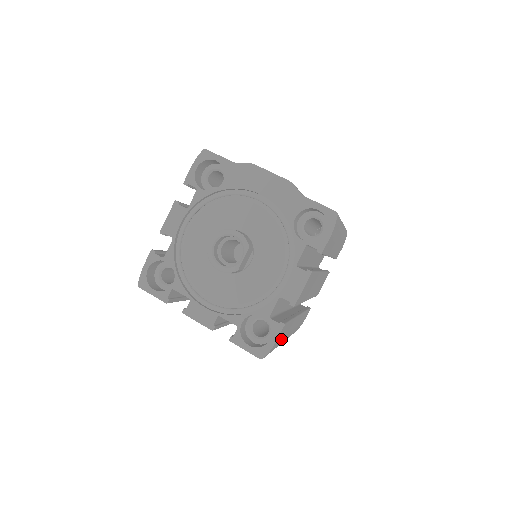
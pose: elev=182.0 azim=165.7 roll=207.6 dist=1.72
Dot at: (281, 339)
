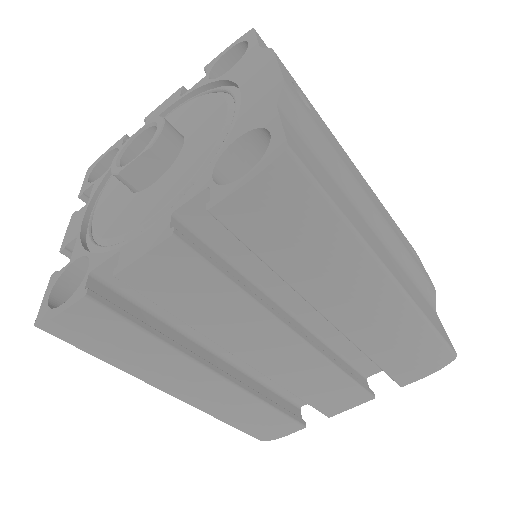
Dot at: (116, 349)
